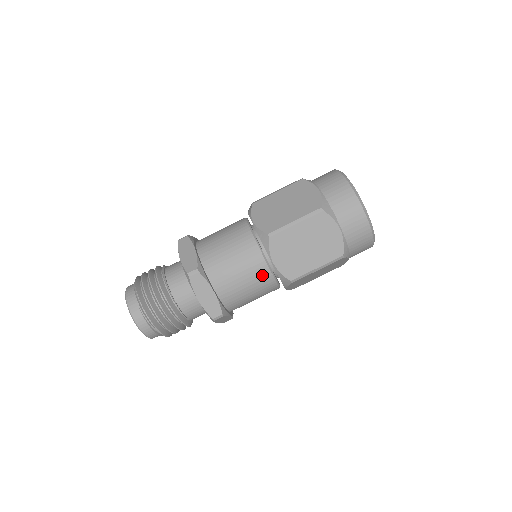
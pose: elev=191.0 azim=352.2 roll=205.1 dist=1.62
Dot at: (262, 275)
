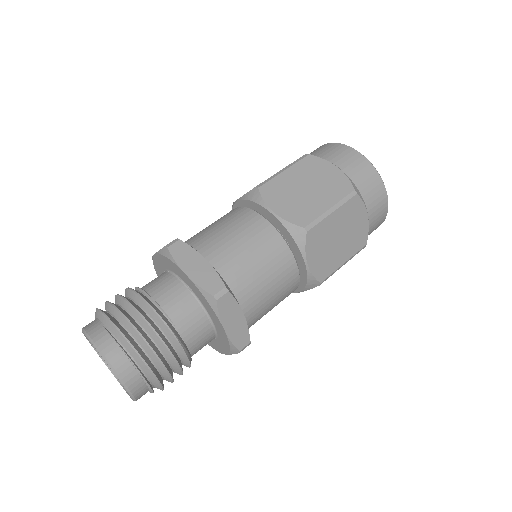
Dot at: (265, 234)
